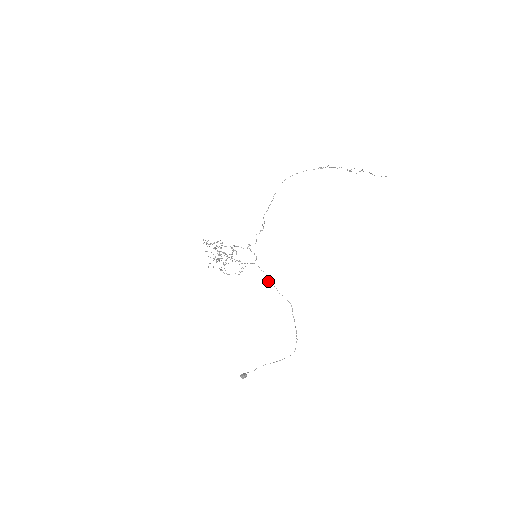
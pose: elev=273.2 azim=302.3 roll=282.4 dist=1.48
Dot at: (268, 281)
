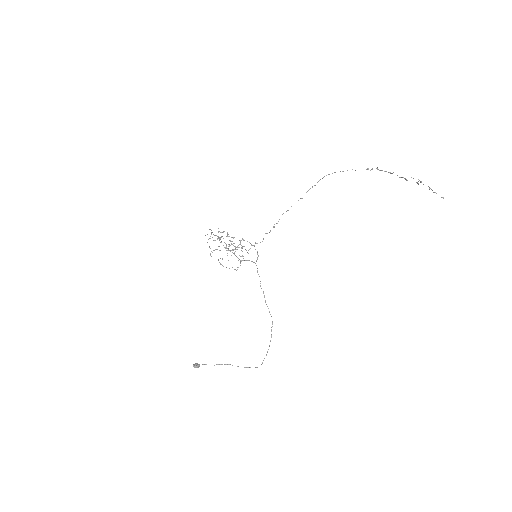
Dot at: (260, 285)
